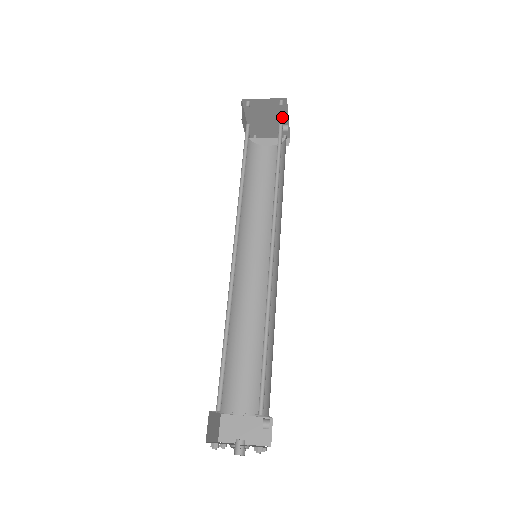
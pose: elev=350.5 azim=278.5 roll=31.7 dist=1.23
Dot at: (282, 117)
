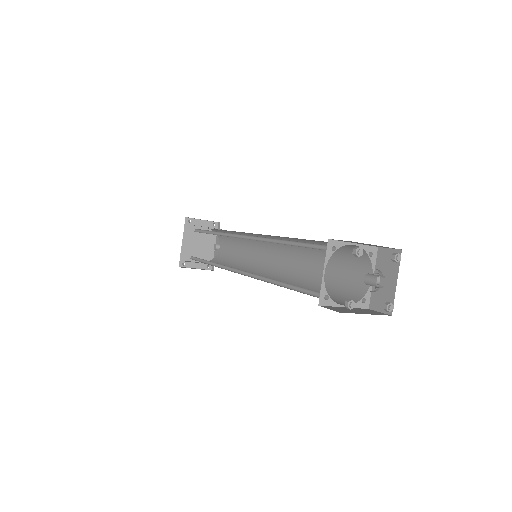
Dot at: (210, 243)
